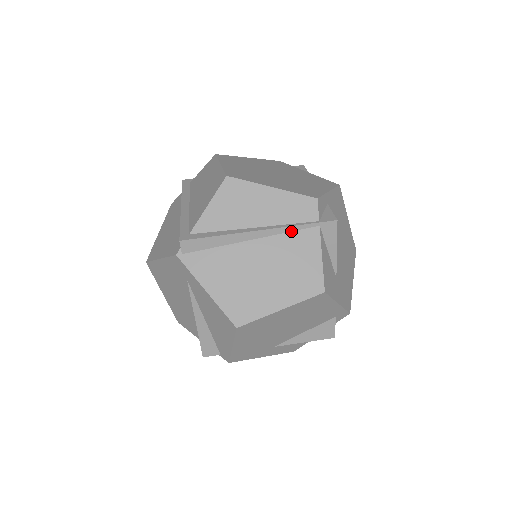
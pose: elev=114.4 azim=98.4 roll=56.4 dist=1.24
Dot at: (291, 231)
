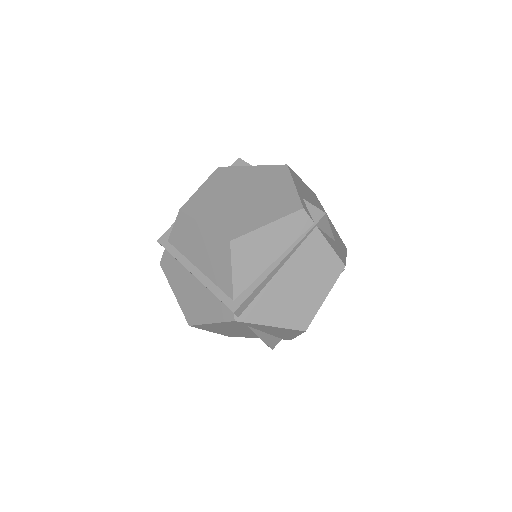
Dot at: (300, 244)
